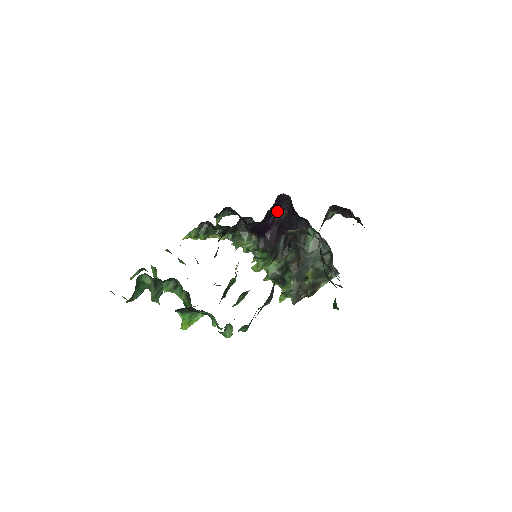
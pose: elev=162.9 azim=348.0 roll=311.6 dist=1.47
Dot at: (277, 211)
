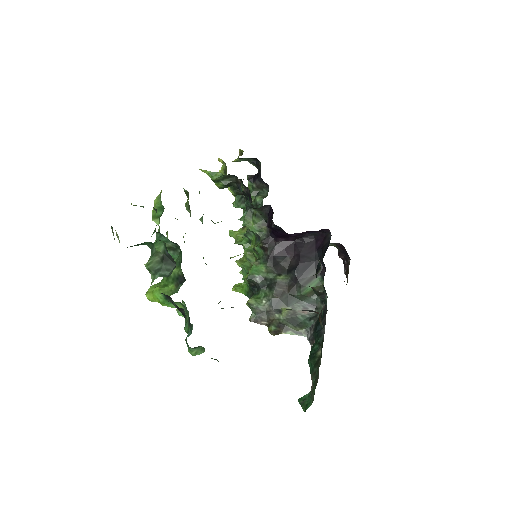
Dot at: (307, 232)
